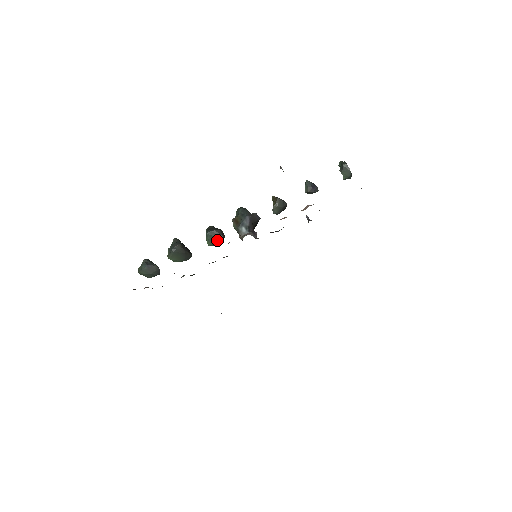
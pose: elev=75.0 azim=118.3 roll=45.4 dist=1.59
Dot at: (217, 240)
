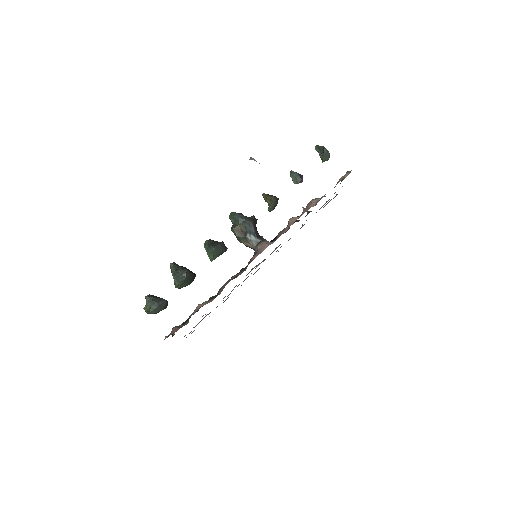
Dot at: (221, 253)
